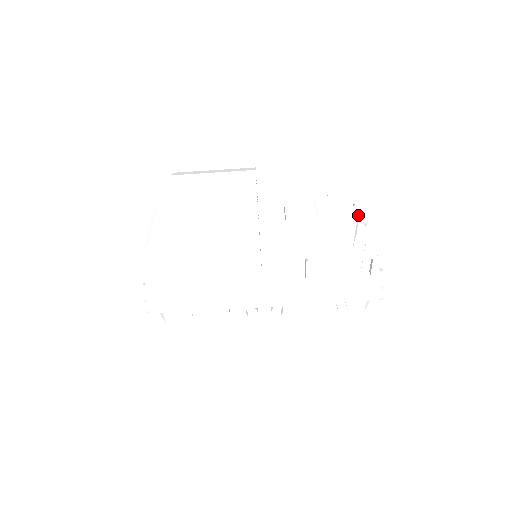
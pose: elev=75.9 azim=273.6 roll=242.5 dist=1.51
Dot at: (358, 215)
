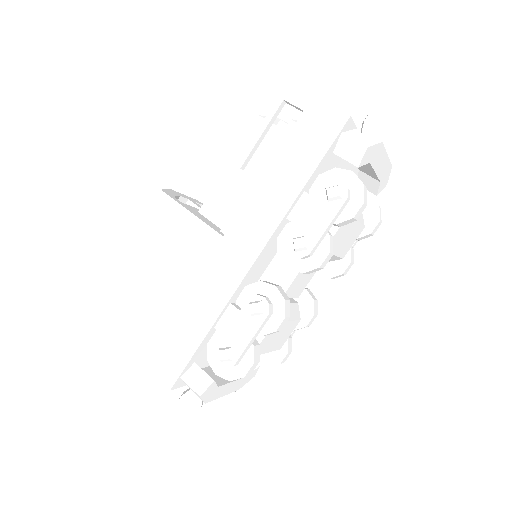
Dot at: occluded
